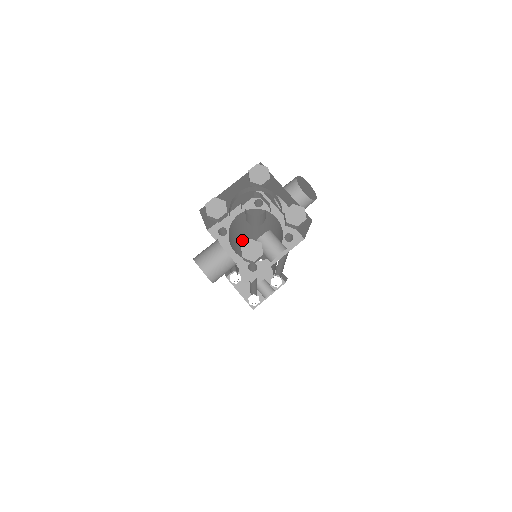
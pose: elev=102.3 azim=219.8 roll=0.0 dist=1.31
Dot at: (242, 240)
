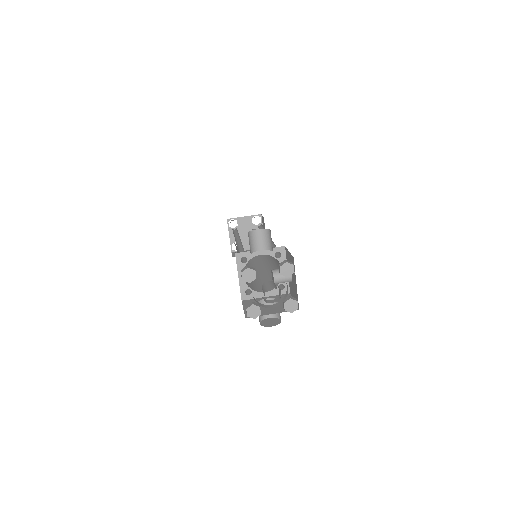
Dot at: occluded
